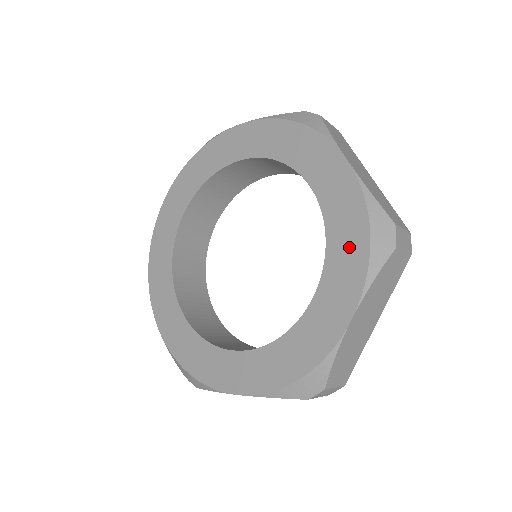
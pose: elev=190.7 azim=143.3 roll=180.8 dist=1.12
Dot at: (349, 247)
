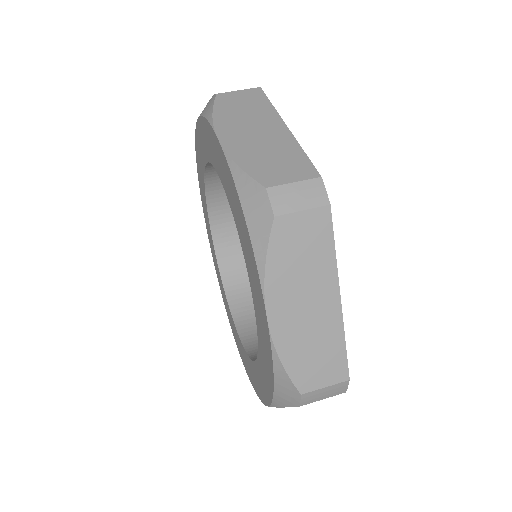
Dot at: (246, 364)
